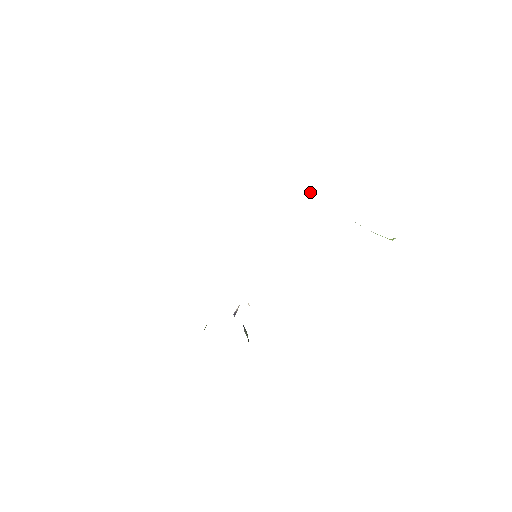
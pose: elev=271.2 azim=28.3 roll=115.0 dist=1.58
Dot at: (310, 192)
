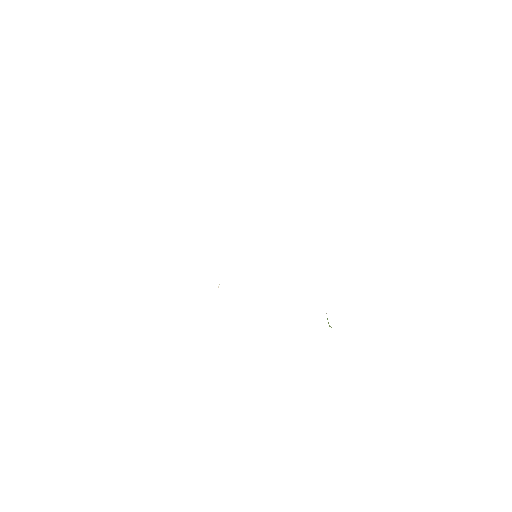
Dot at: occluded
